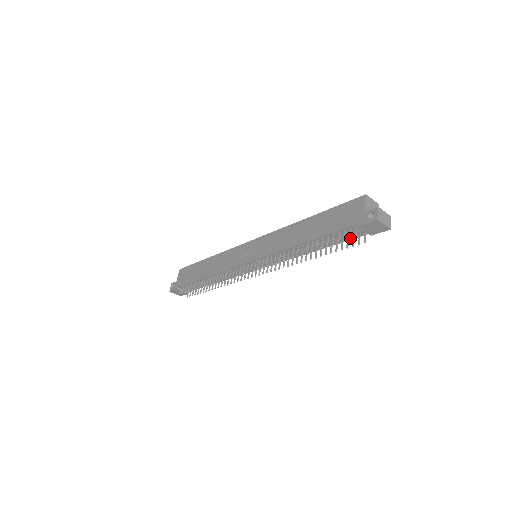
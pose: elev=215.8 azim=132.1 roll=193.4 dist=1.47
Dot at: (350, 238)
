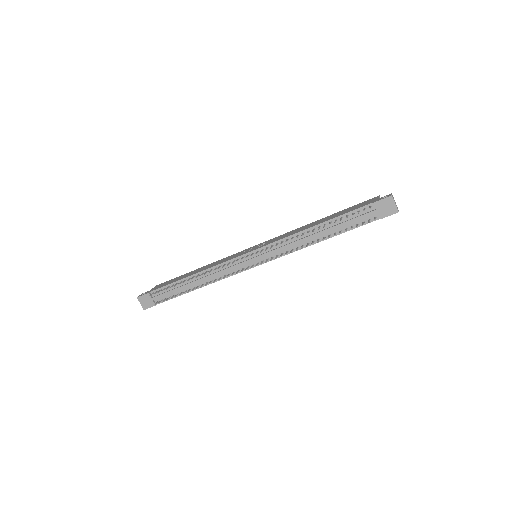
Dot at: (364, 210)
